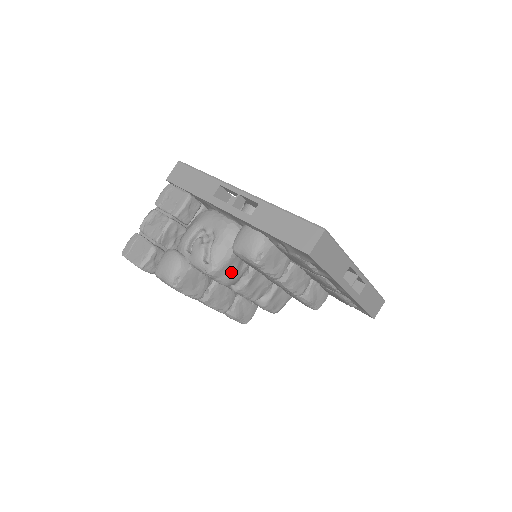
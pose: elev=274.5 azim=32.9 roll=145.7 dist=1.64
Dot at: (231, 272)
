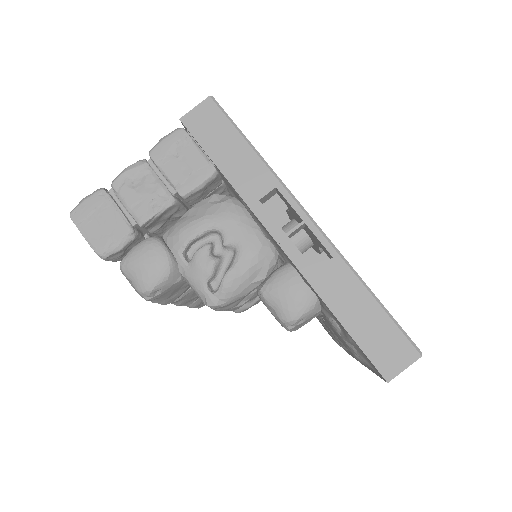
Dot at: (236, 303)
